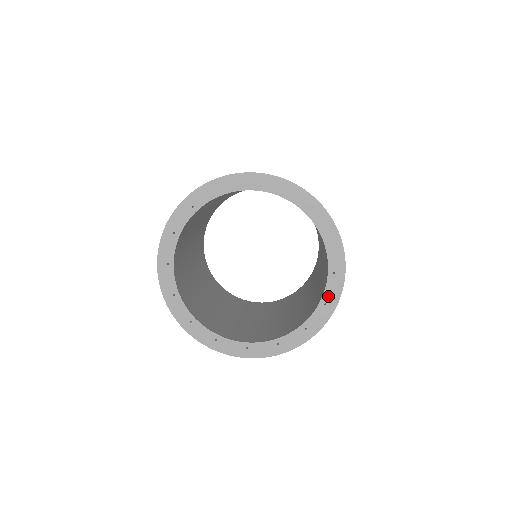
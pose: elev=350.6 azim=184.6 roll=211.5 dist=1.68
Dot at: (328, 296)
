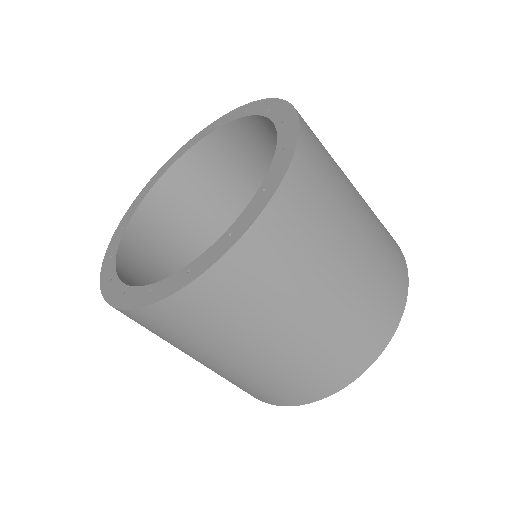
Dot at: (270, 179)
